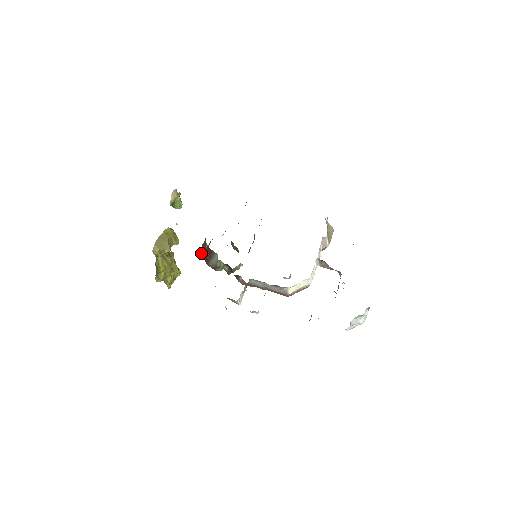
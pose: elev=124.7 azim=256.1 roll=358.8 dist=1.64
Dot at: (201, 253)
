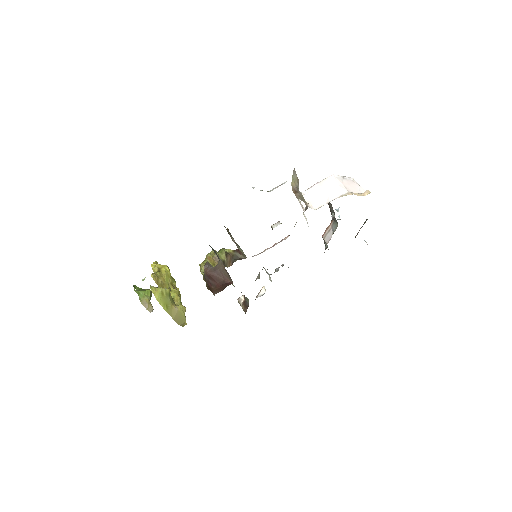
Dot at: occluded
